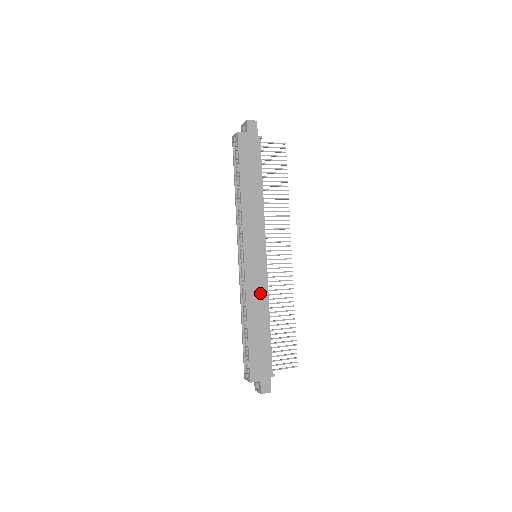
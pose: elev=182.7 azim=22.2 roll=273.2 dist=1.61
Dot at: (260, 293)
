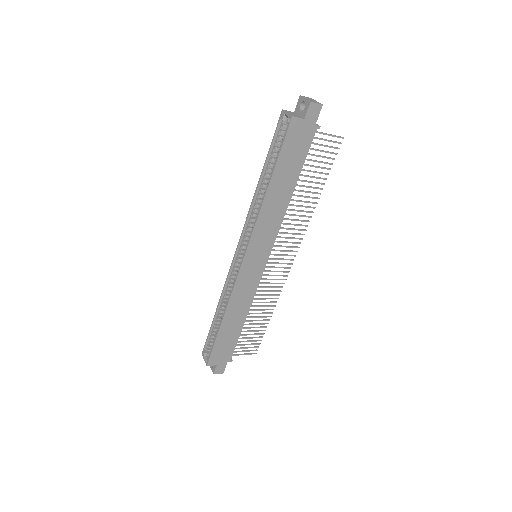
Dot at: (246, 295)
